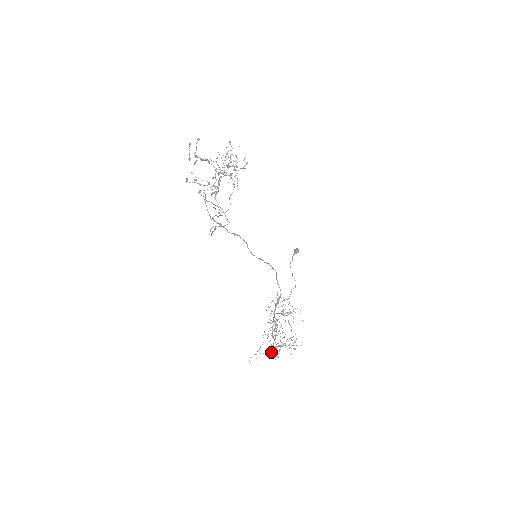
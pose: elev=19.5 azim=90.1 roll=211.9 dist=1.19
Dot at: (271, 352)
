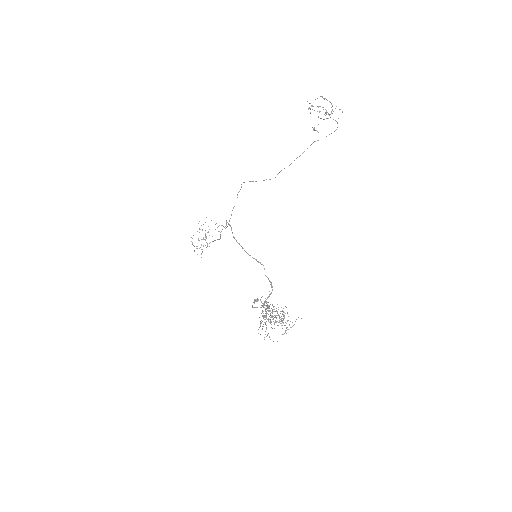
Dot at: (275, 320)
